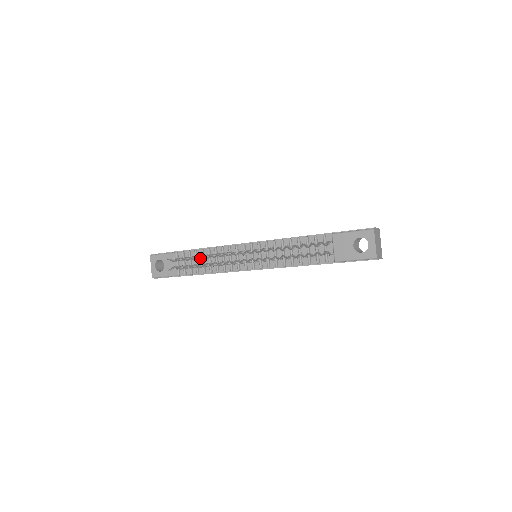
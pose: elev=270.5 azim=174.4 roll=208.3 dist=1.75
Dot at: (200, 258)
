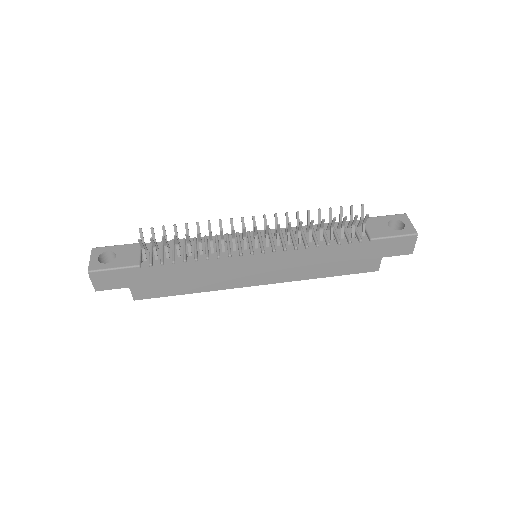
Dot at: occluded
